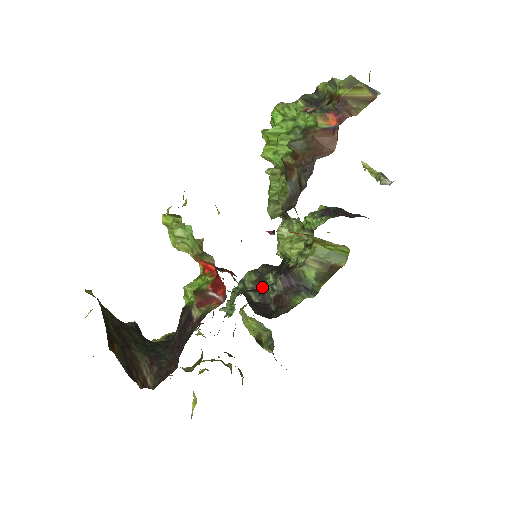
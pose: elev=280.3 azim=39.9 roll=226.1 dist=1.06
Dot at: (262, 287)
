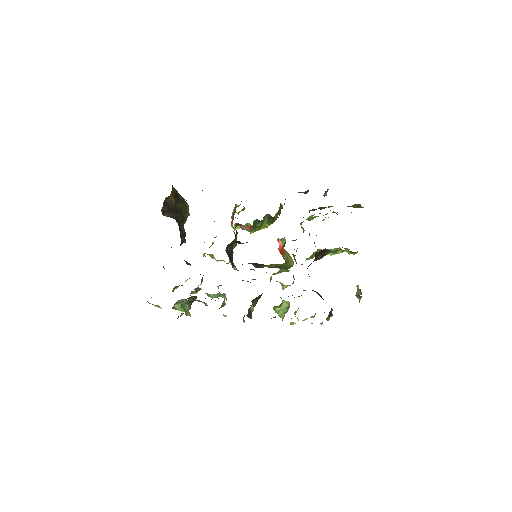
Dot at: occluded
